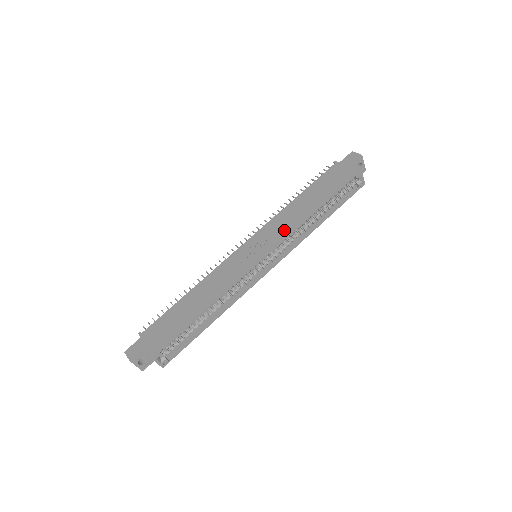
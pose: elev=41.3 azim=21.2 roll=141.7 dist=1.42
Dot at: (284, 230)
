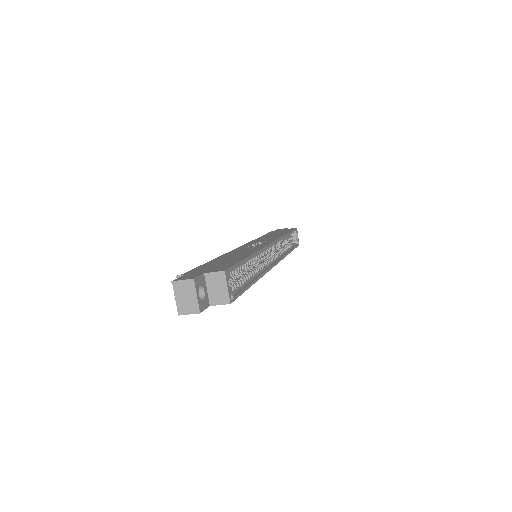
Dot at: (273, 238)
